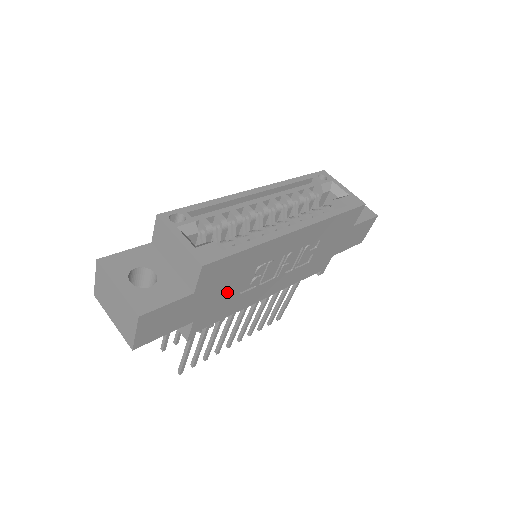
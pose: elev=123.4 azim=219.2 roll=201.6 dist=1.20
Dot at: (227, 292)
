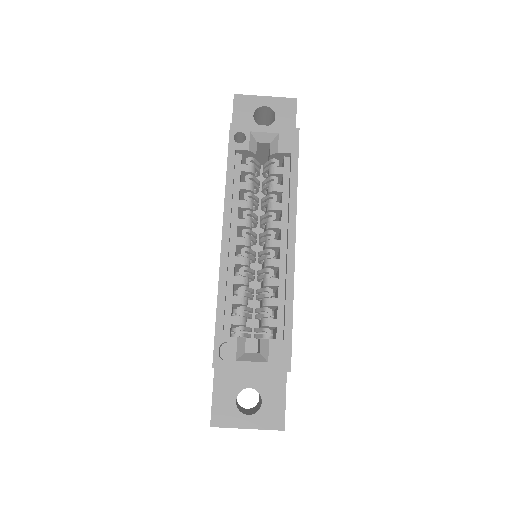
Dot at: occluded
